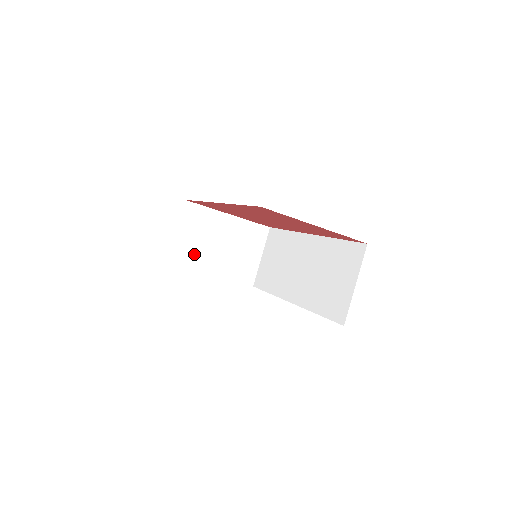
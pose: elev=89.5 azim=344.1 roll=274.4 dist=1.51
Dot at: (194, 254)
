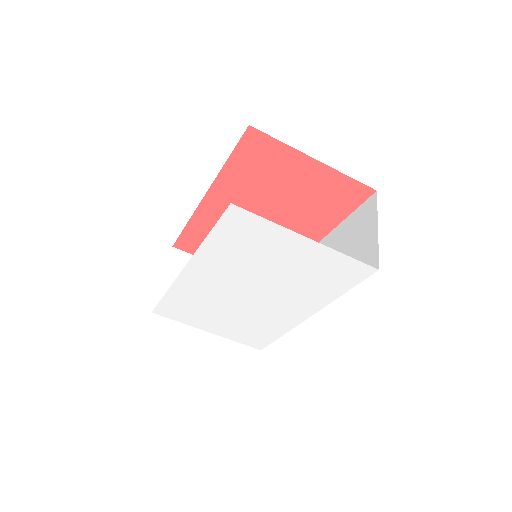
Dot at: occluded
